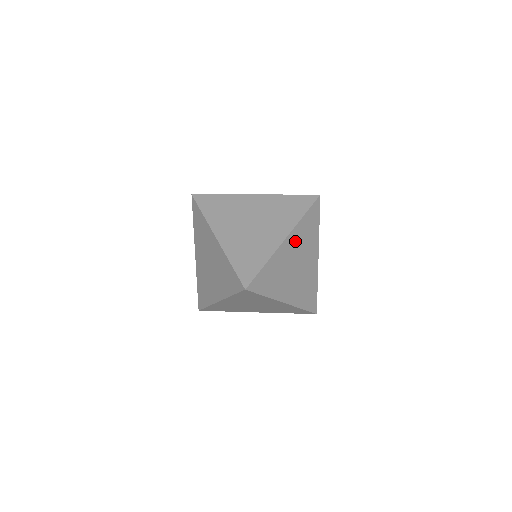
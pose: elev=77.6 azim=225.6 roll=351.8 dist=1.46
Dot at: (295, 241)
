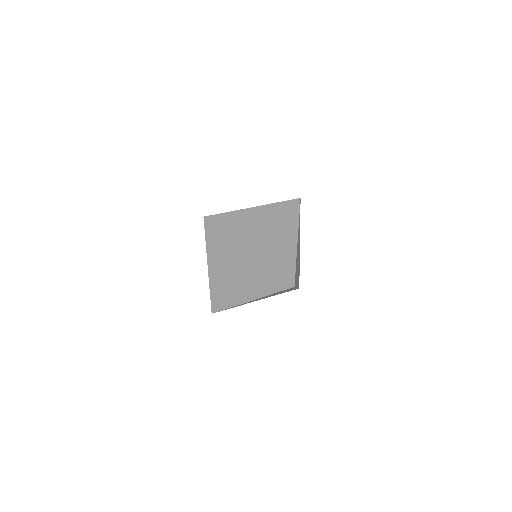
Dot at: (263, 297)
